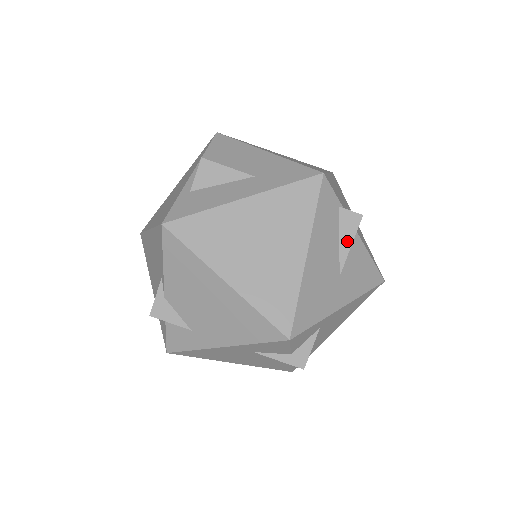
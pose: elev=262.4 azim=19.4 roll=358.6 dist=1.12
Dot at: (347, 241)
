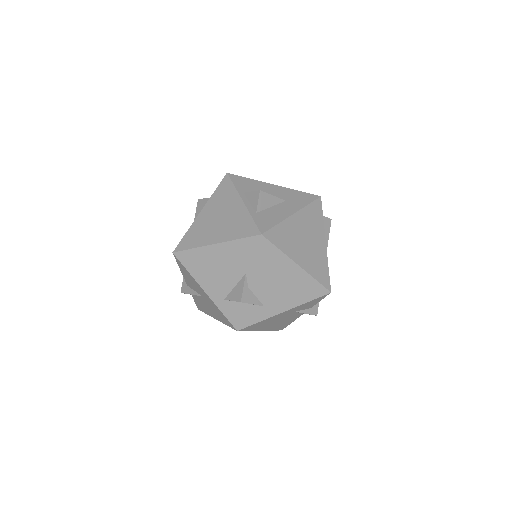
Dot at: (327, 235)
